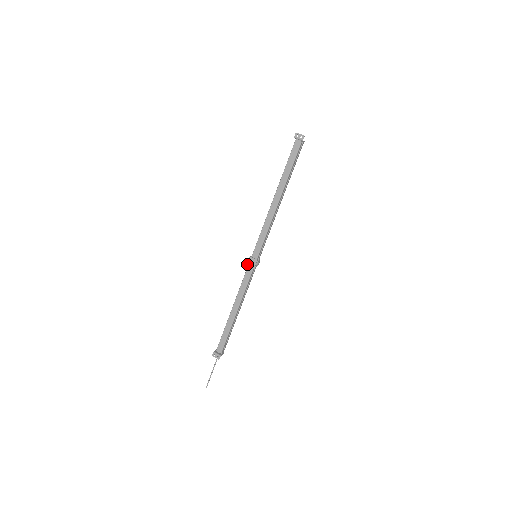
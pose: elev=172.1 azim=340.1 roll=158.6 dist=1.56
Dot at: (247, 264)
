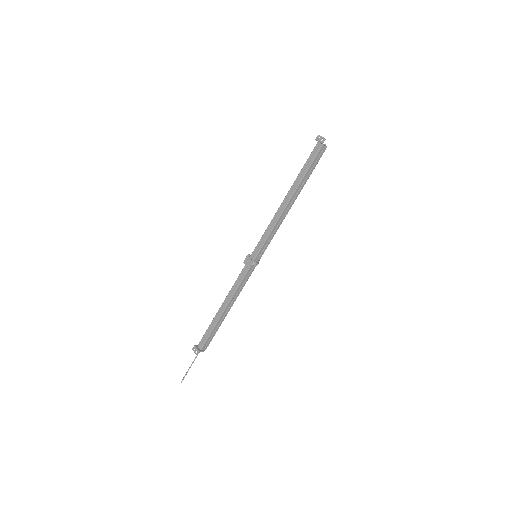
Dot at: (244, 261)
